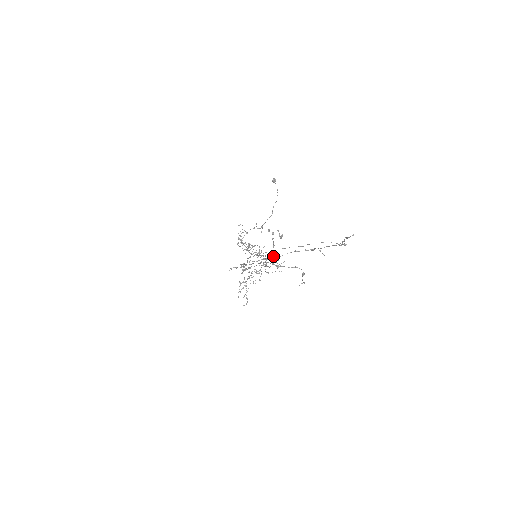
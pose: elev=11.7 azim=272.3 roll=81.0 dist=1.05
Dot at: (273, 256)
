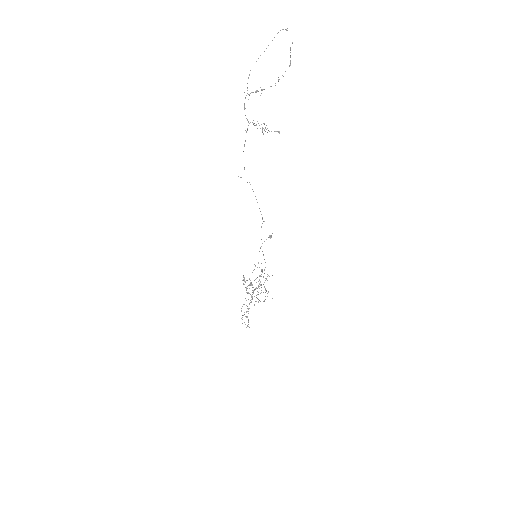
Dot at: occluded
